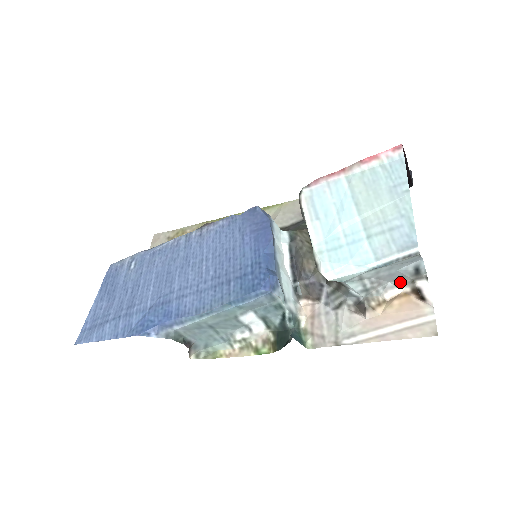
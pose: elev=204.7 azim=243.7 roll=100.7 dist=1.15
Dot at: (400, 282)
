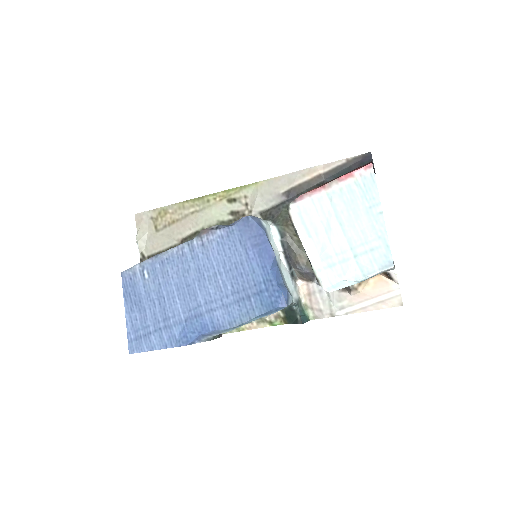
Dot at: occluded
